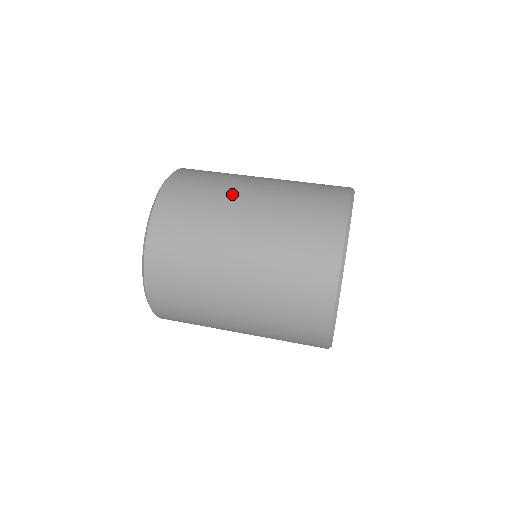
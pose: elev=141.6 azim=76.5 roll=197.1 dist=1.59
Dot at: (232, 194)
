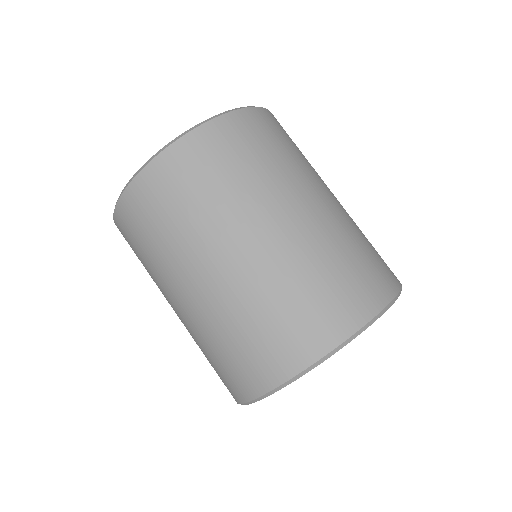
Dot at: (177, 267)
